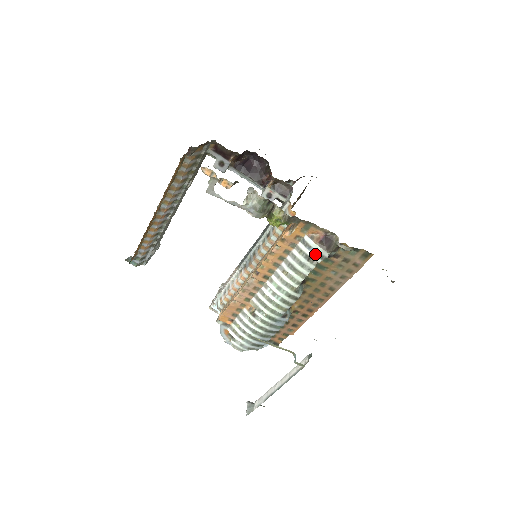
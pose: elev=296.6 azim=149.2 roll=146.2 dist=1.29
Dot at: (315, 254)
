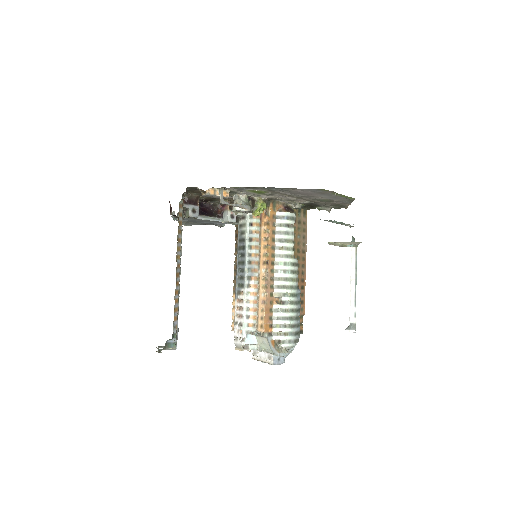
Dot at: (289, 219)
